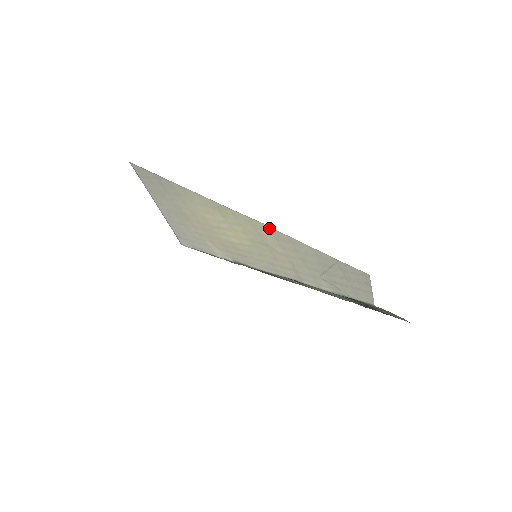
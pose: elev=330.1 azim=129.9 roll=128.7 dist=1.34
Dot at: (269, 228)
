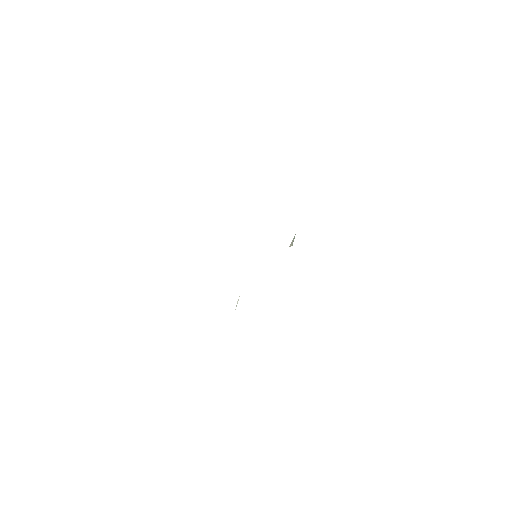
Dot at: occluded
